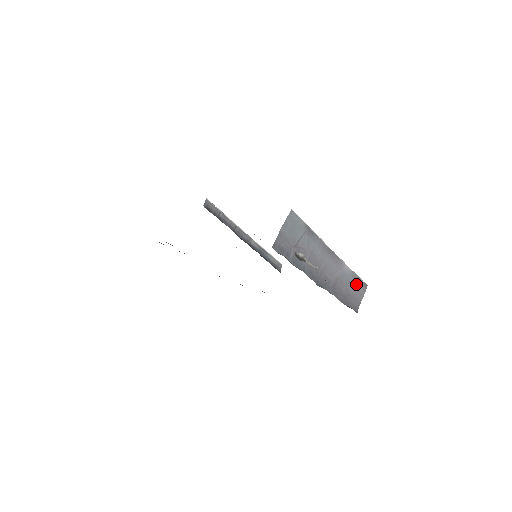
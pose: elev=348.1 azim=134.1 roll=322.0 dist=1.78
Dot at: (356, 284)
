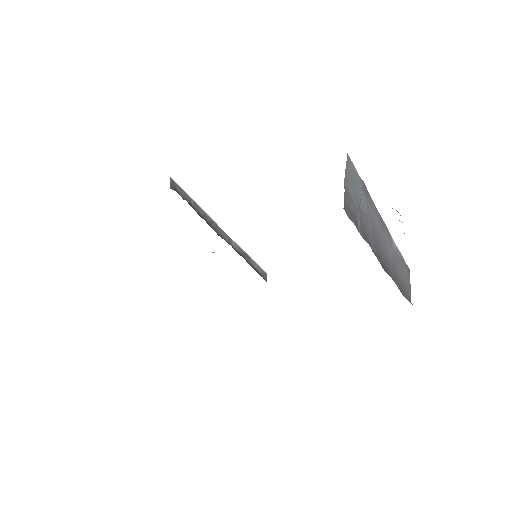
Dot at: (403, 266)
